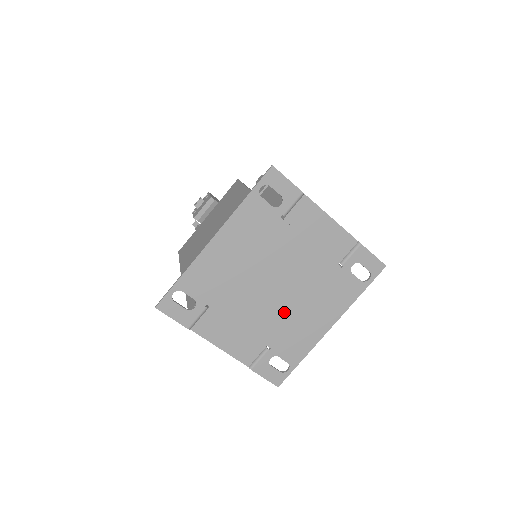
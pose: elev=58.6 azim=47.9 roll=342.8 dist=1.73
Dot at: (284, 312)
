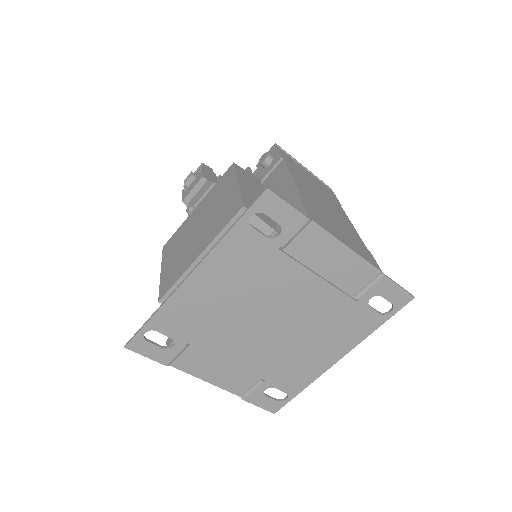
Dot at: (282, 347)
